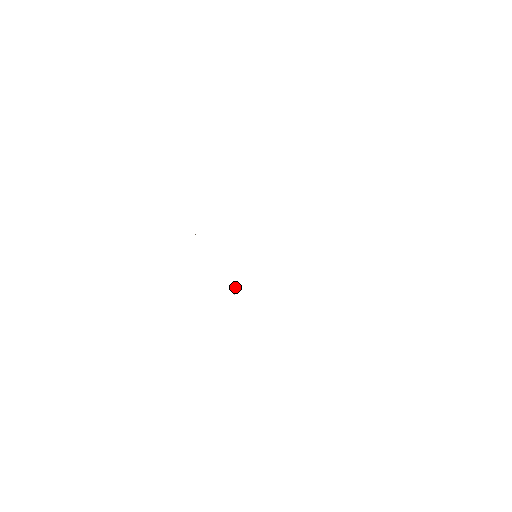
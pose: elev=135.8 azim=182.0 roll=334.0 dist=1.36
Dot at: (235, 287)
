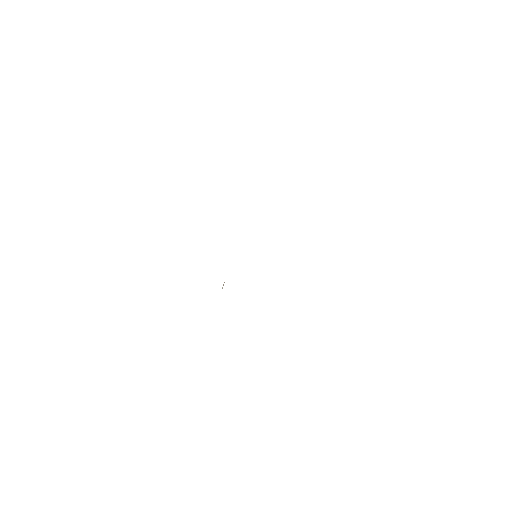
Dot at: (224, 282)
